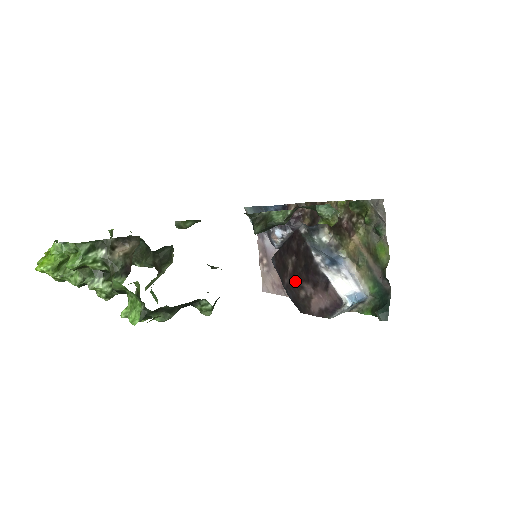
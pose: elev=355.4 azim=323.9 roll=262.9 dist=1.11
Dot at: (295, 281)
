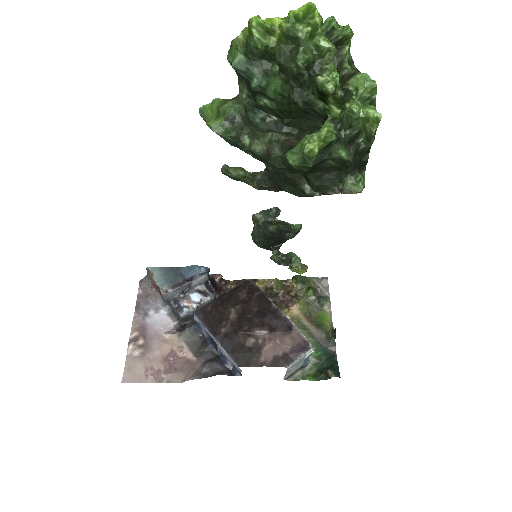
Dot at: (242, 327)
